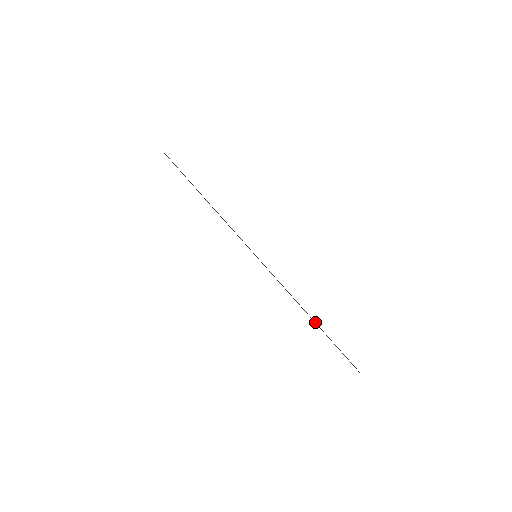
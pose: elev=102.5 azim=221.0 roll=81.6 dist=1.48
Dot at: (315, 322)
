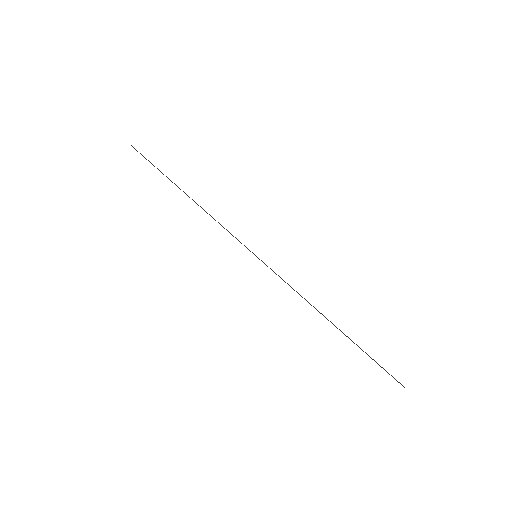
Dot at: occluded
